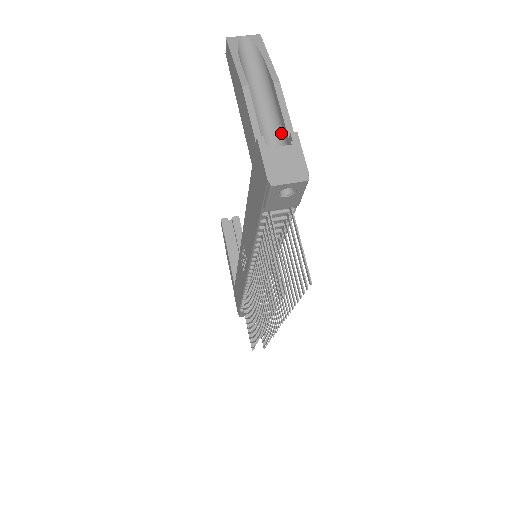
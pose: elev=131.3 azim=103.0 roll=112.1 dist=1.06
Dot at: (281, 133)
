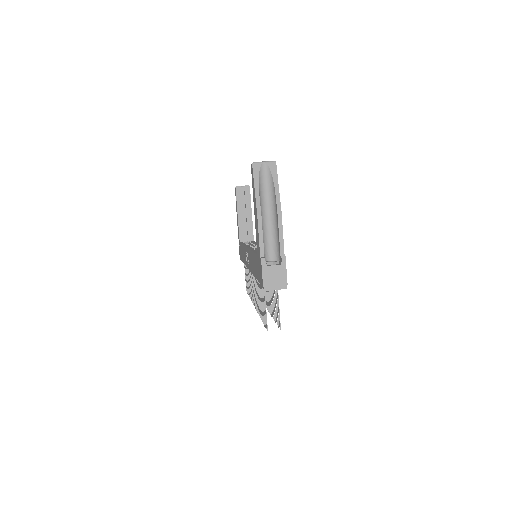
Dot at: (277, 245)
